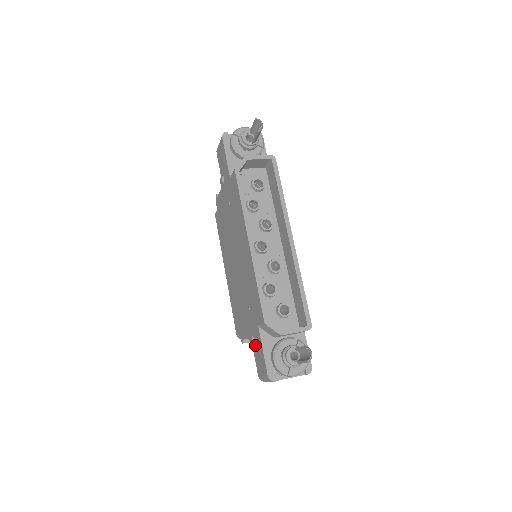
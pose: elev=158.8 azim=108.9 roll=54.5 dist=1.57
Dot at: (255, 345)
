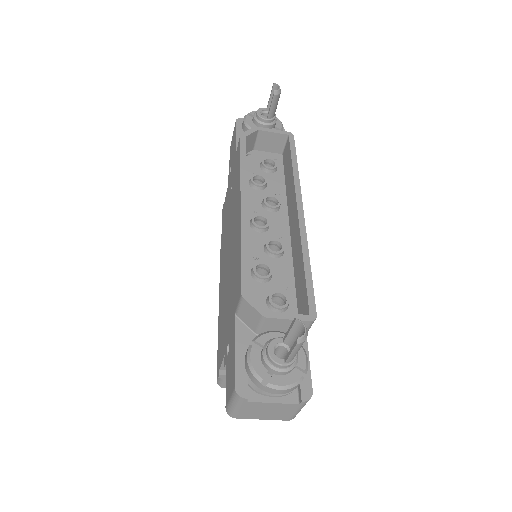
Dot at: (228, 354)
